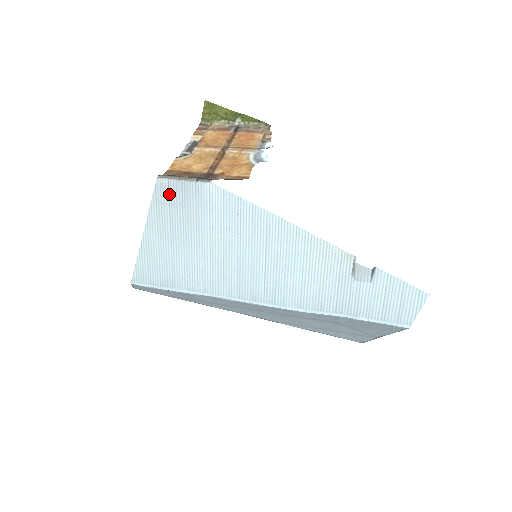
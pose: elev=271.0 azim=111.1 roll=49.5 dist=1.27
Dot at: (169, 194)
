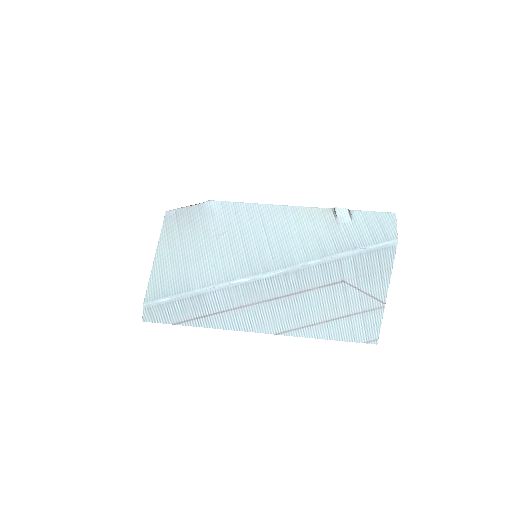
Dot at: (177, 219)
